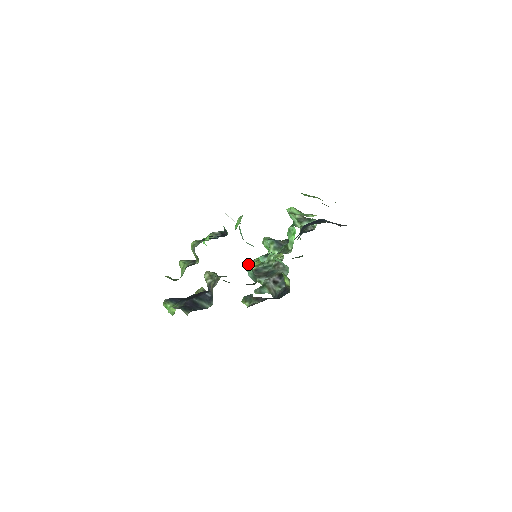
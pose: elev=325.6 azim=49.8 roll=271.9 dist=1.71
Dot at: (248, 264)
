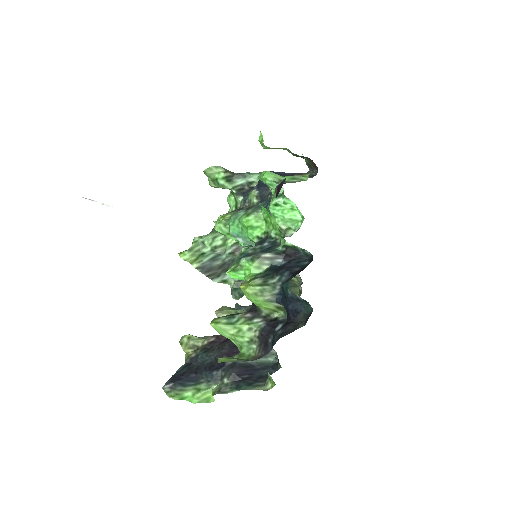
Dot at: occluded
